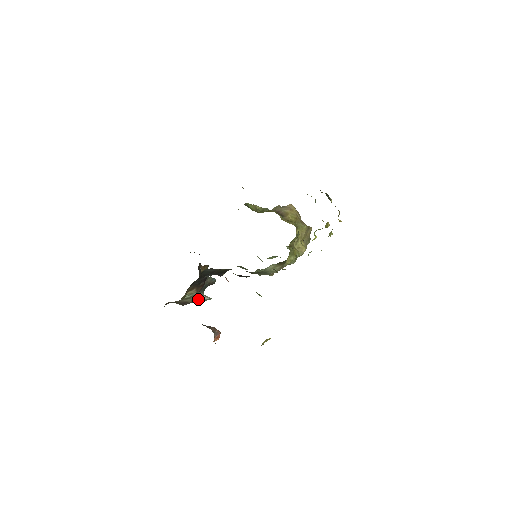
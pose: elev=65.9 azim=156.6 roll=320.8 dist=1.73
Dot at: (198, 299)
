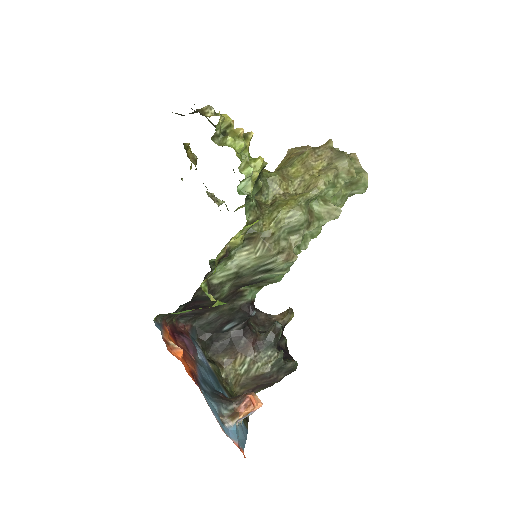
Dot at: (273, 362)
